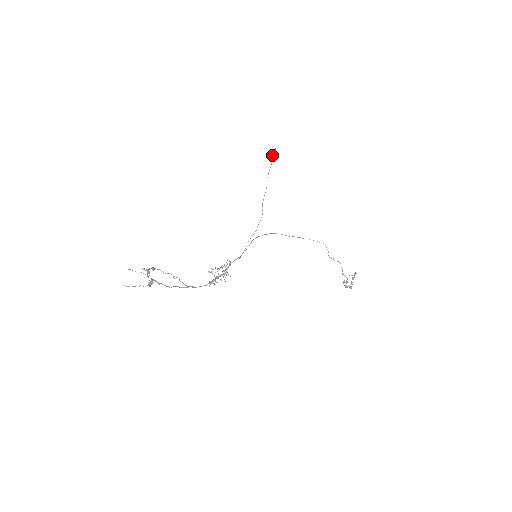
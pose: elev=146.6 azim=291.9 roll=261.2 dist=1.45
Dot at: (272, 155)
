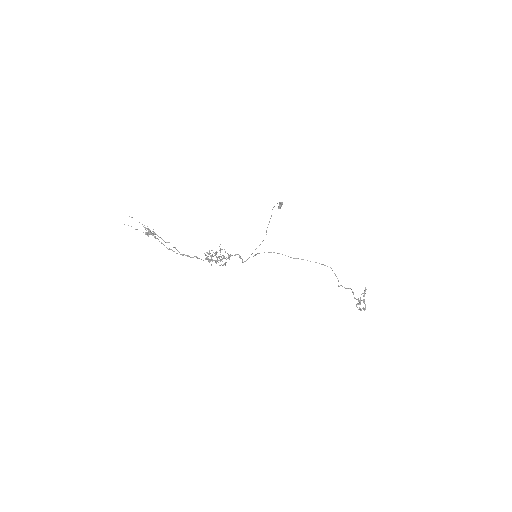
Dot at: (279, 206)
